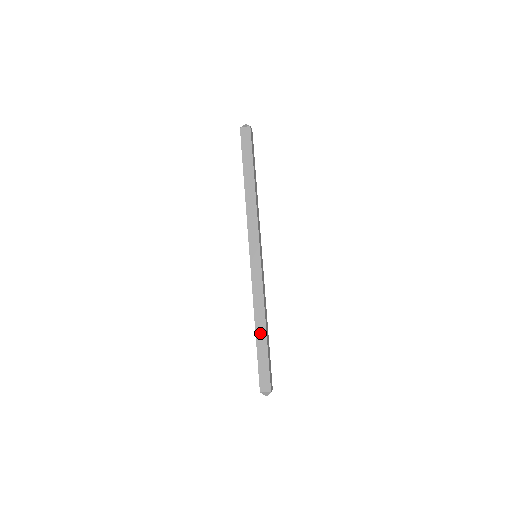
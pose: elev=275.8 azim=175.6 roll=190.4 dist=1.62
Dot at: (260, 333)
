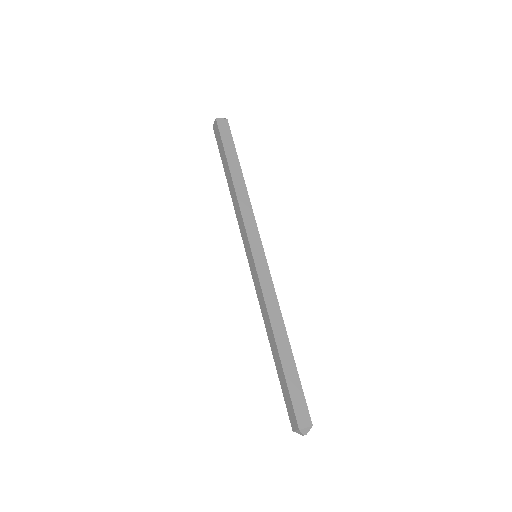
Dot at: (274, 351)
